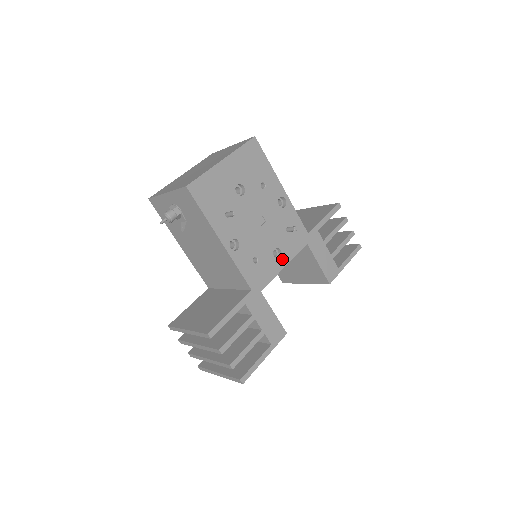
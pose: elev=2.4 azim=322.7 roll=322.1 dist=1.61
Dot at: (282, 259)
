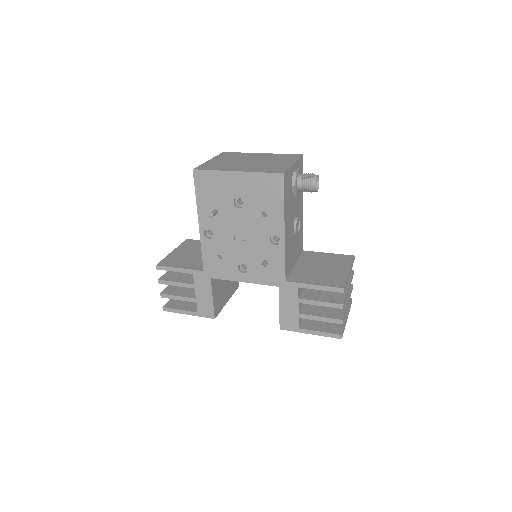
Dot at: (245, 276)
